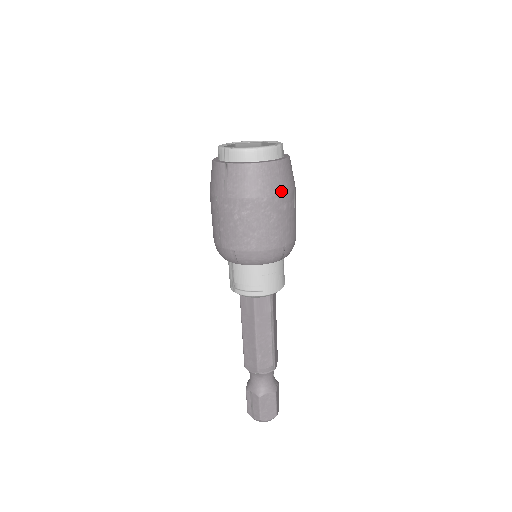
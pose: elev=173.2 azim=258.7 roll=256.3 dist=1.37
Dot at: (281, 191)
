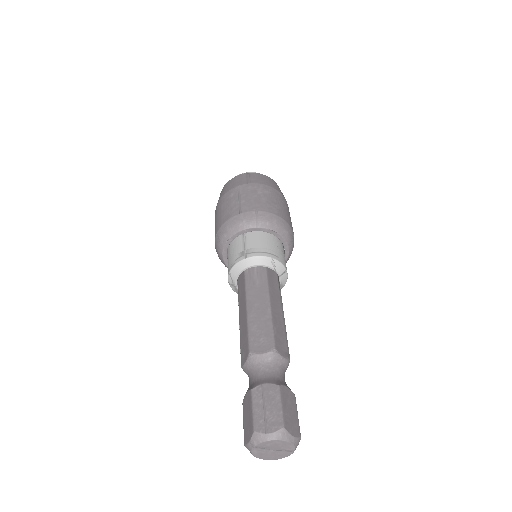
Dot at: occluded
